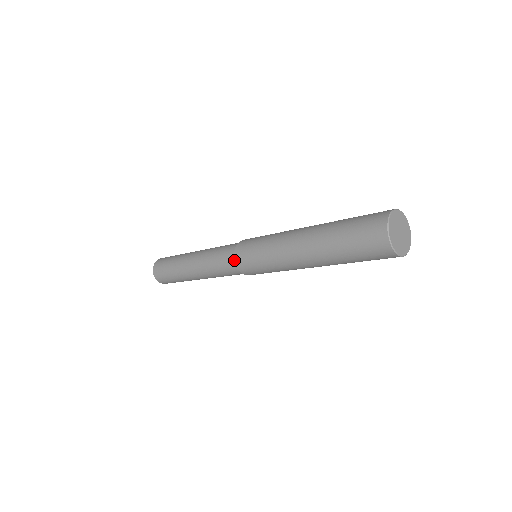
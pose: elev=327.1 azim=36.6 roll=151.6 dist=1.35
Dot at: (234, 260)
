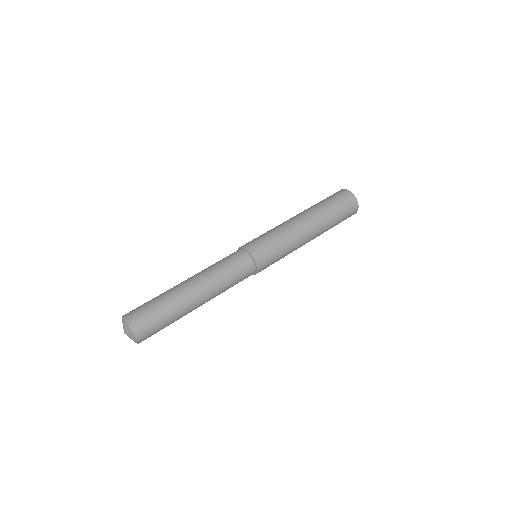
Dot at: (247, 251)
